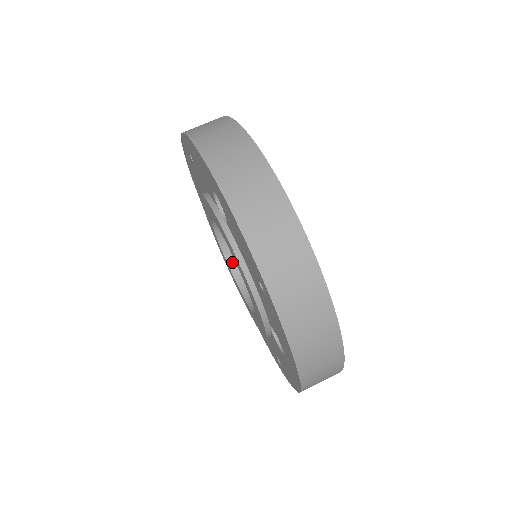
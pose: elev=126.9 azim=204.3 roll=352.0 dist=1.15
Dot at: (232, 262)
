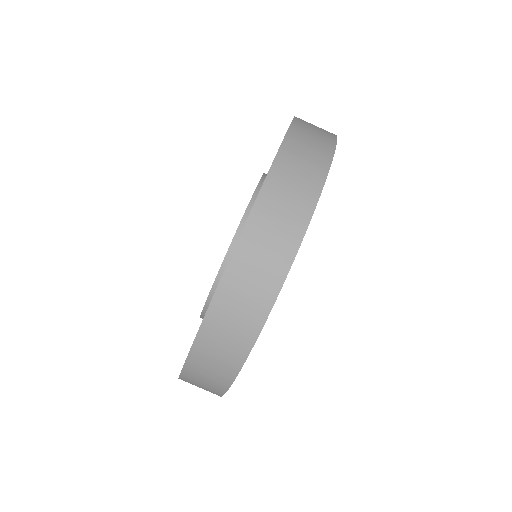
Dot at: occluded
